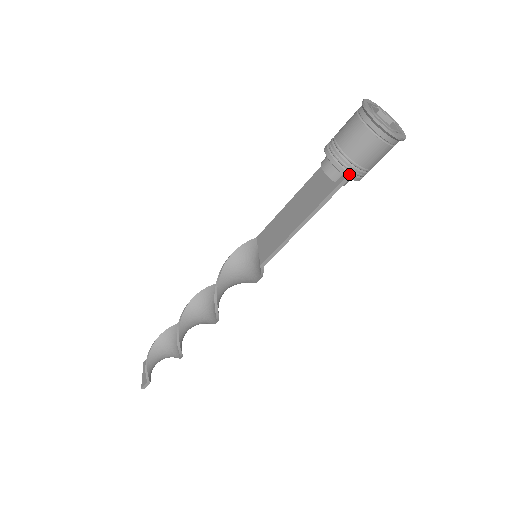
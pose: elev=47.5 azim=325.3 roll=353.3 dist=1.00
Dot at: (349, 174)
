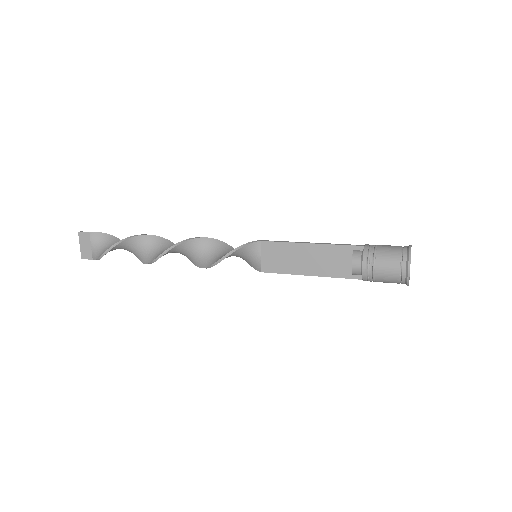
Dot at: occluded
